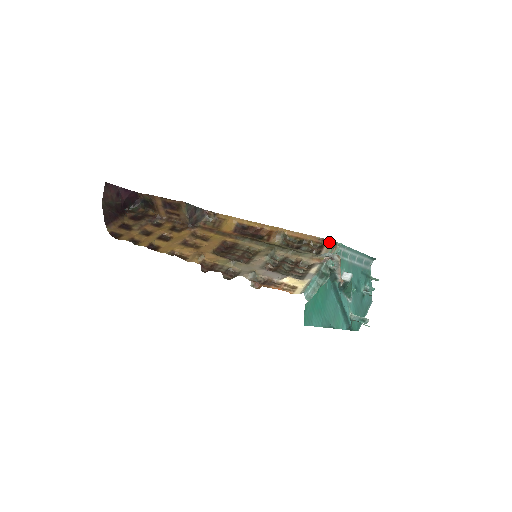
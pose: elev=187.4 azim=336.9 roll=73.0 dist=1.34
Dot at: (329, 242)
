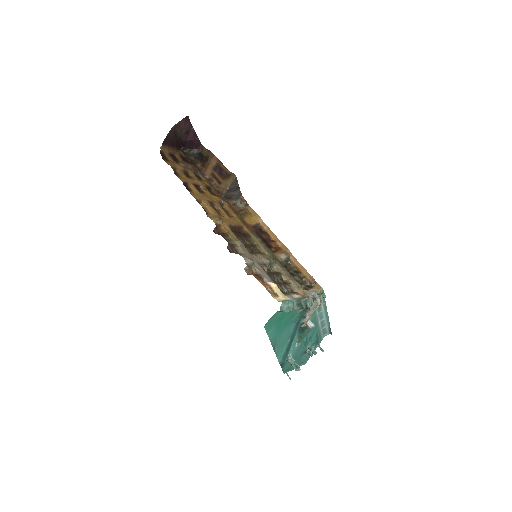
Dot at: (319, 287)
